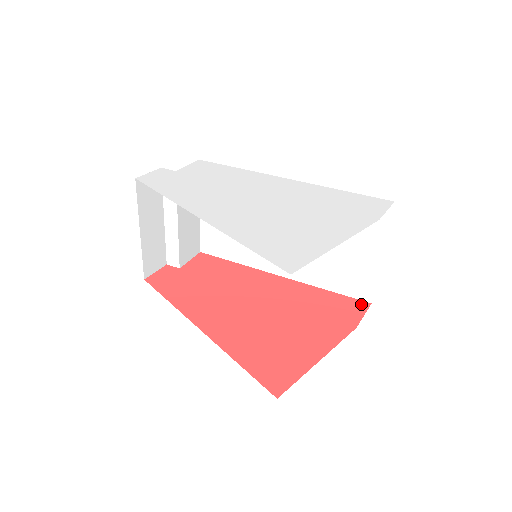
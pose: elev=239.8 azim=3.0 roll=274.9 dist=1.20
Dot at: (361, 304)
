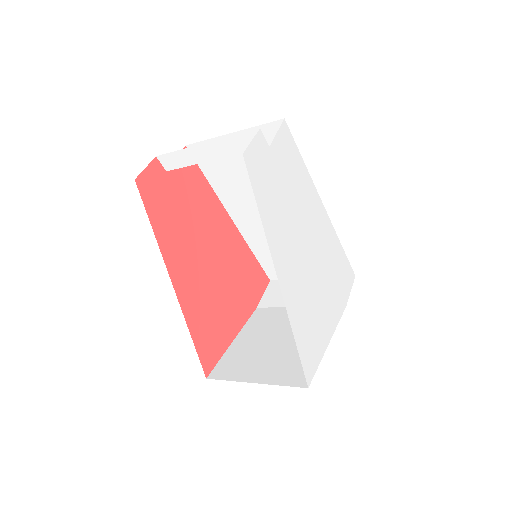
Dot at: (266, 280)
